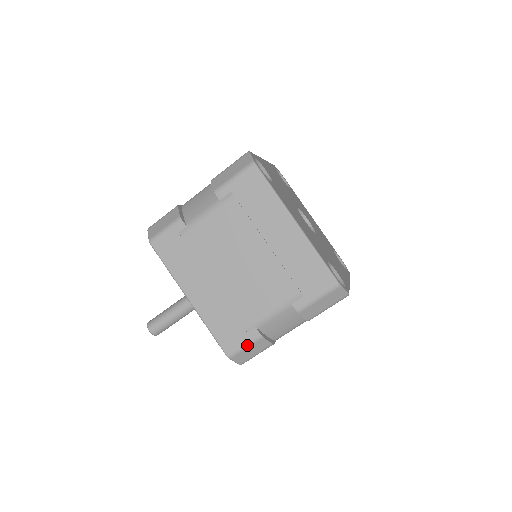
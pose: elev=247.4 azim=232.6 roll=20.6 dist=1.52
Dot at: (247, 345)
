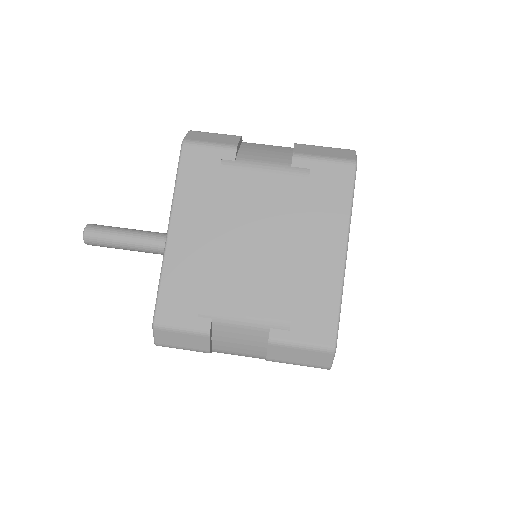
Dot at: (219, 134)
